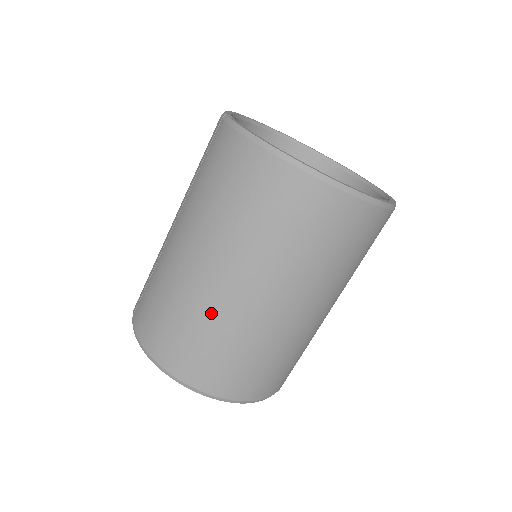
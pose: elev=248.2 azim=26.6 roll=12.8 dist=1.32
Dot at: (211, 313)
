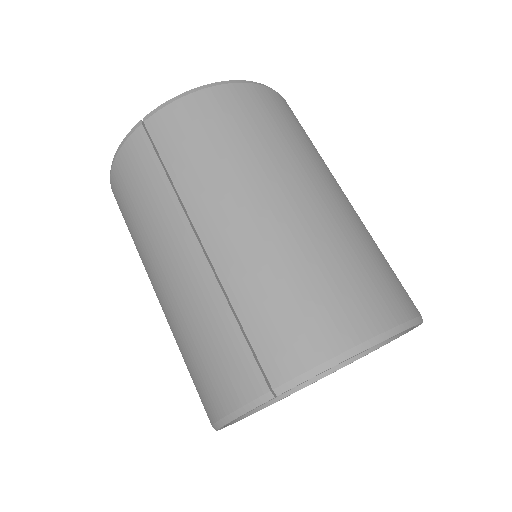
Dot at: (337, 230)
